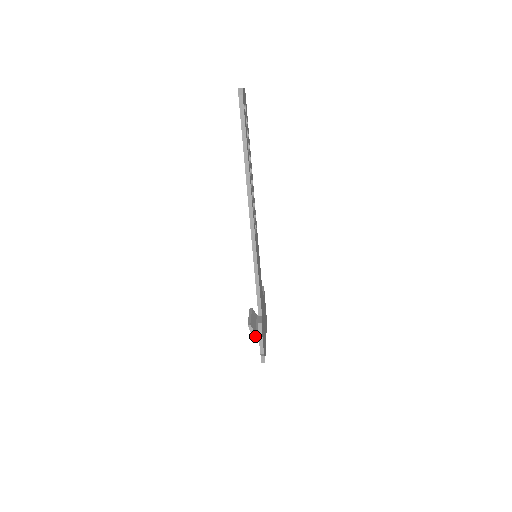
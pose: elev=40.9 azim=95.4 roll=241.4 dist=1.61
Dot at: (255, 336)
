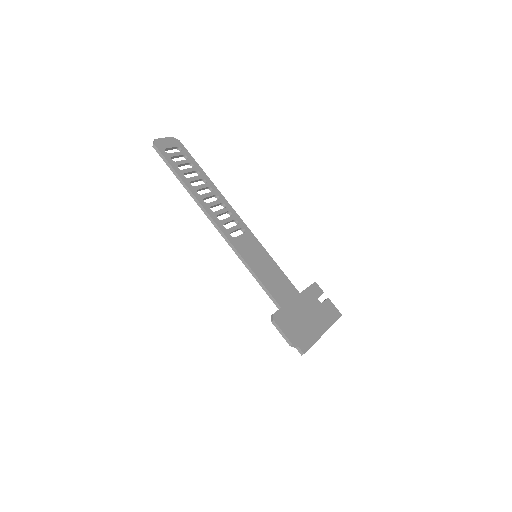
Dot at: occluded
